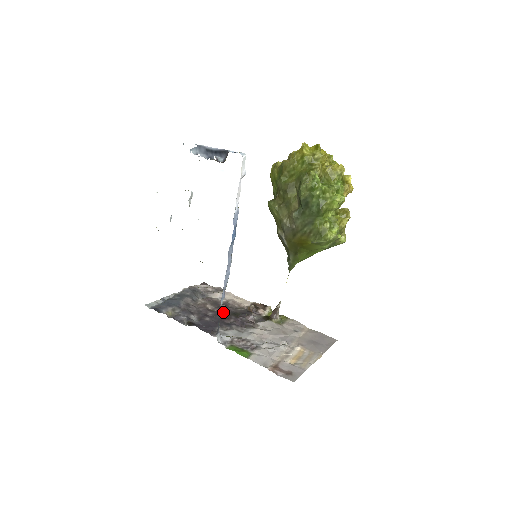
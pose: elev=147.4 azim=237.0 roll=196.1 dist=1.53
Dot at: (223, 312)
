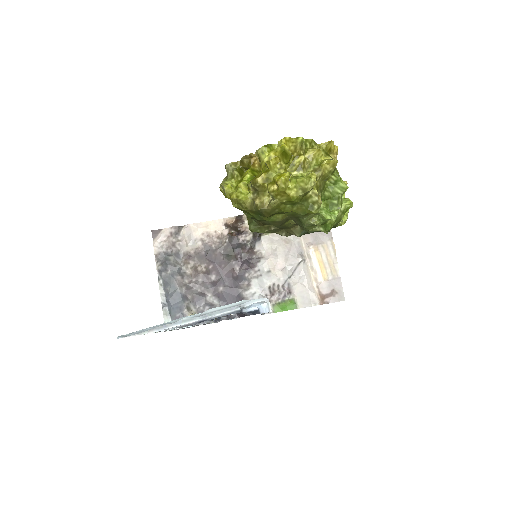
Dot at: (219, 264)
